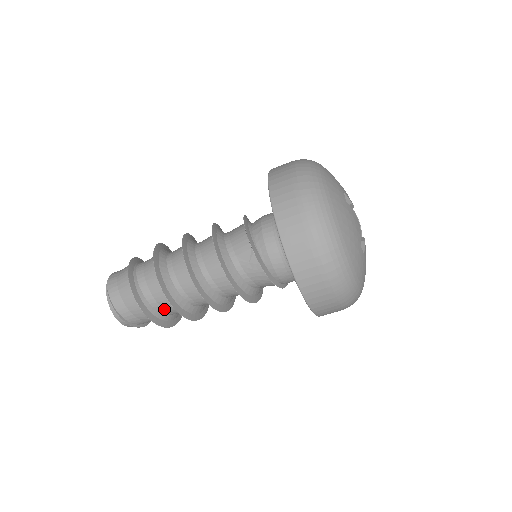
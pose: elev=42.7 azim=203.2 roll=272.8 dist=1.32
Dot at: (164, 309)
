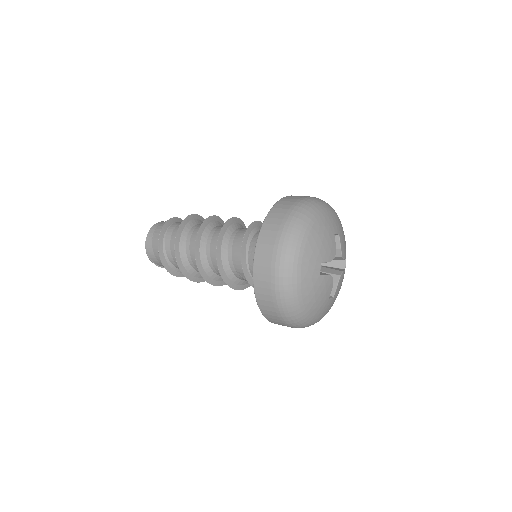
Dot at: occluded
